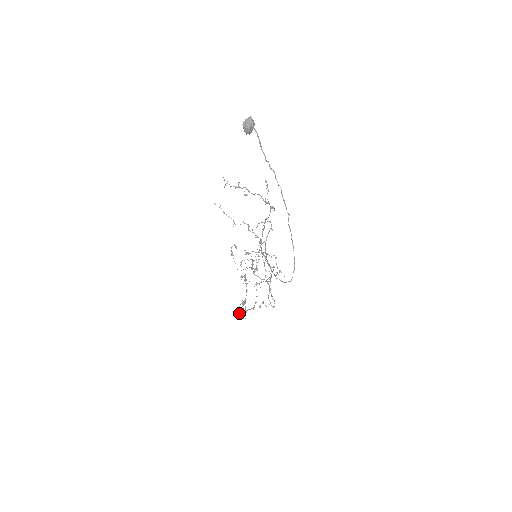
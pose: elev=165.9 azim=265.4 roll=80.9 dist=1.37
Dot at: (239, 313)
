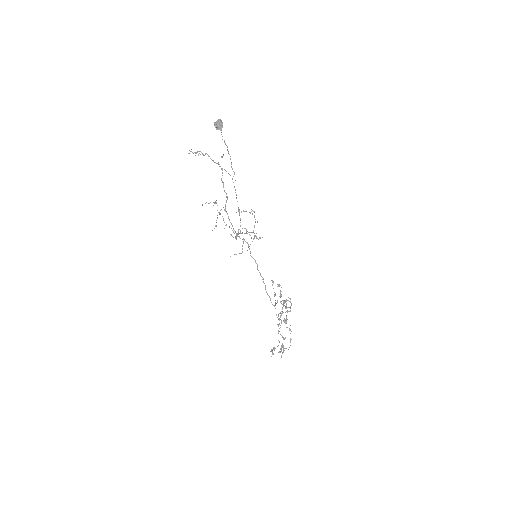
Dot at: (271, 351)
